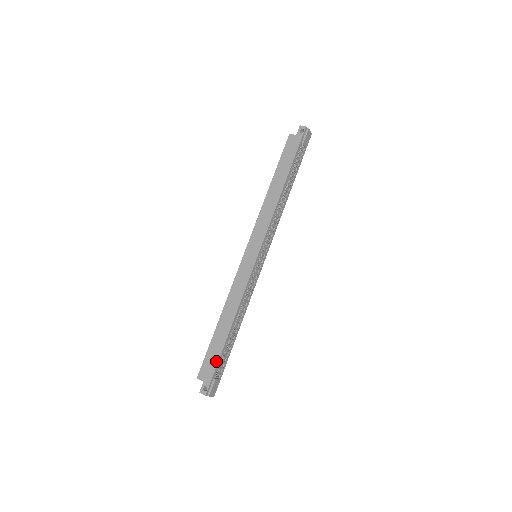
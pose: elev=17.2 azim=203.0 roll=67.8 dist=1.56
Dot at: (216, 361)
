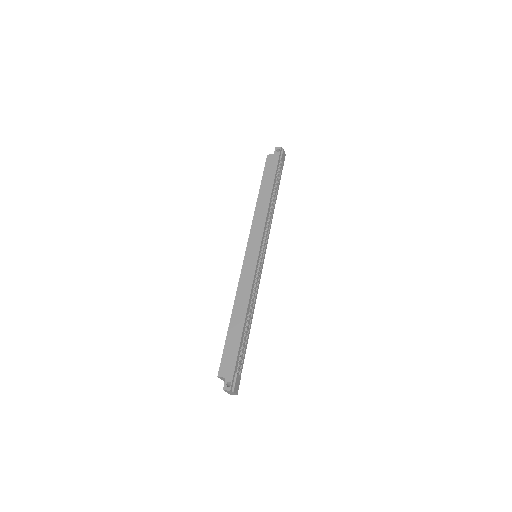
Dot at: (235, 354)
